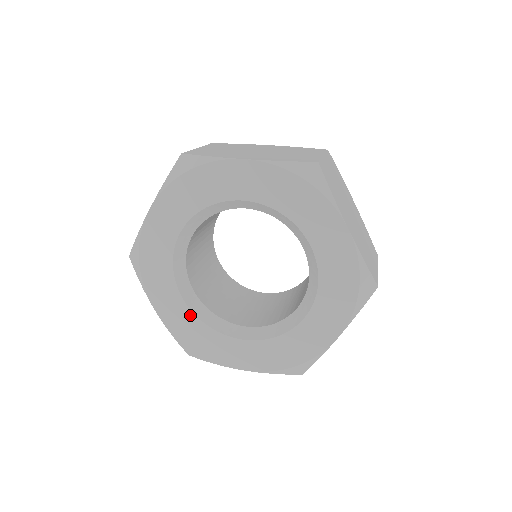
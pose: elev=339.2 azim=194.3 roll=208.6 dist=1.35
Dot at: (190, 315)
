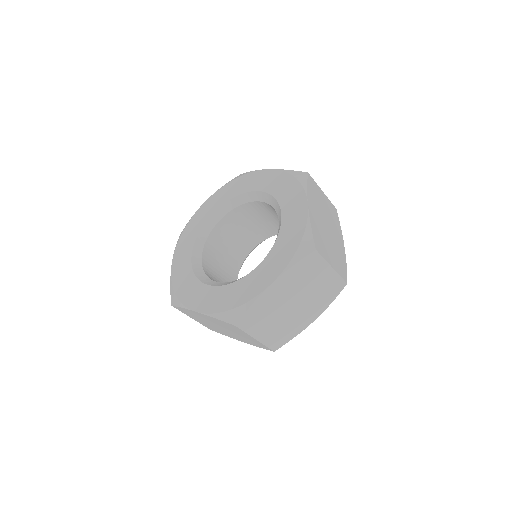
Dot at: (218, 289)
